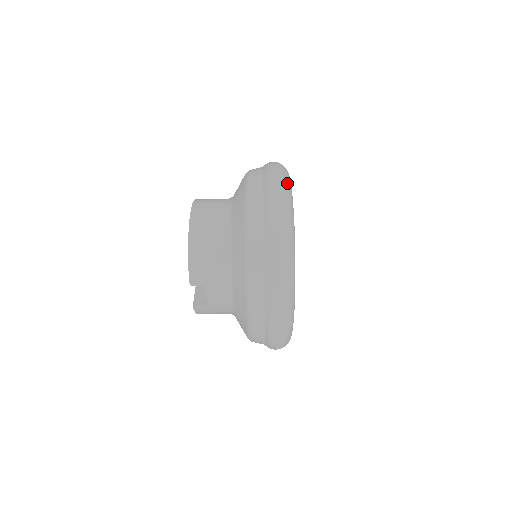
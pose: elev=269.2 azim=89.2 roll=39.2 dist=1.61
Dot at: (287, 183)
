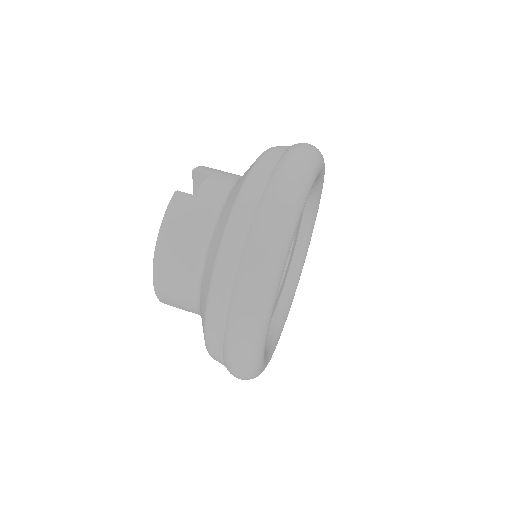
Dot at: occluded
